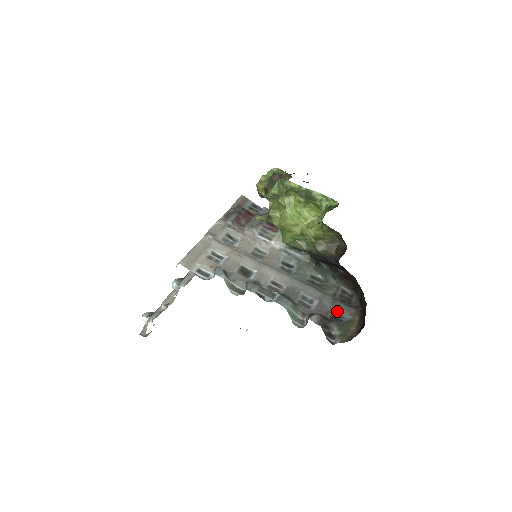
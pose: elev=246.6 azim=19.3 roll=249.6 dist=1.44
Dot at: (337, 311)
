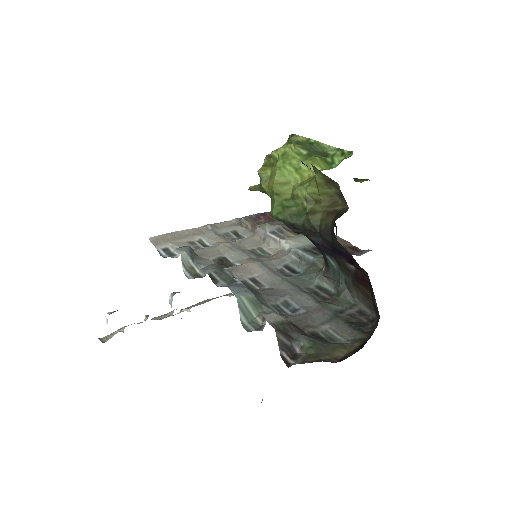
Dot at: (330, 331)
